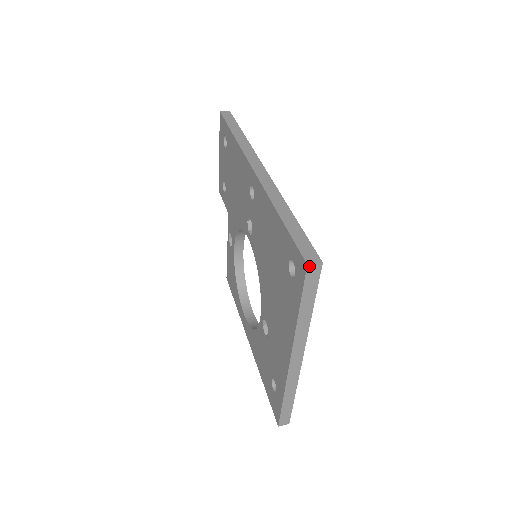
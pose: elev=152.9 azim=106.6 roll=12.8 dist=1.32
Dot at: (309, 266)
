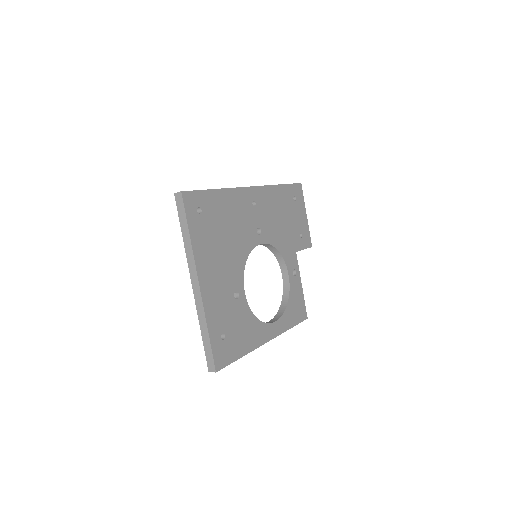
Dot at: (175, 194)
